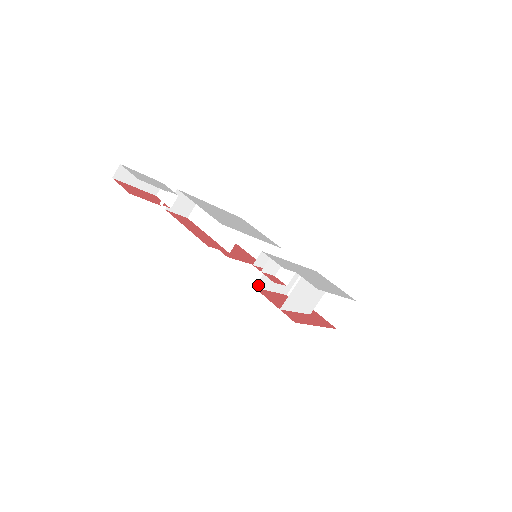
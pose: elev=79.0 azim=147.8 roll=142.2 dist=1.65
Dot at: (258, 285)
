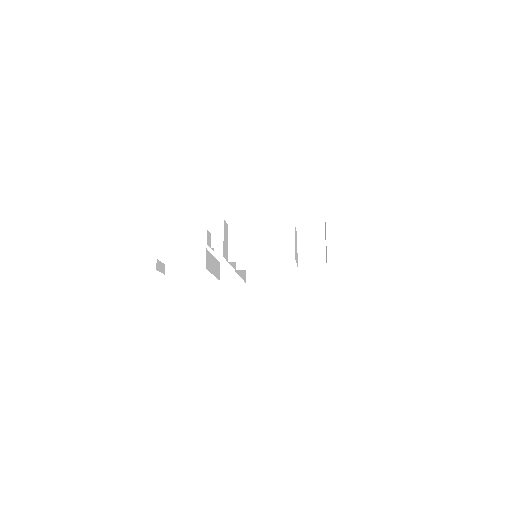
Dot at: (239, 267)
